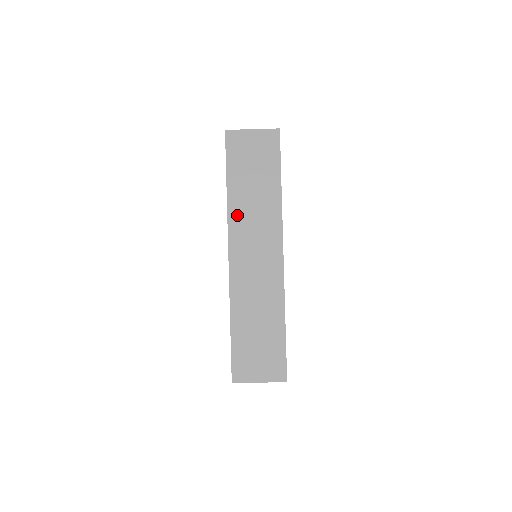
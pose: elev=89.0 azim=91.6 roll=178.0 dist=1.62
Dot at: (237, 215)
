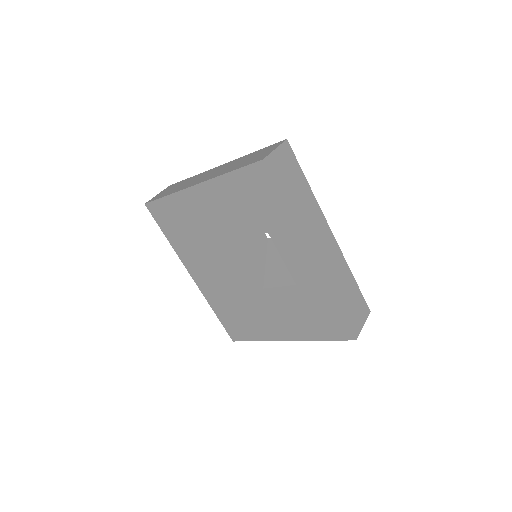
Dot at: (302, 223)
